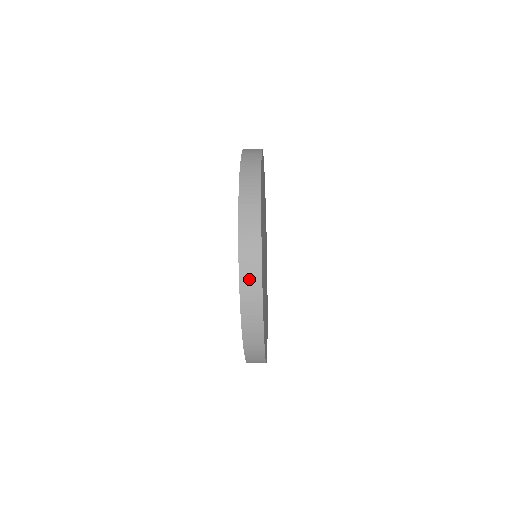
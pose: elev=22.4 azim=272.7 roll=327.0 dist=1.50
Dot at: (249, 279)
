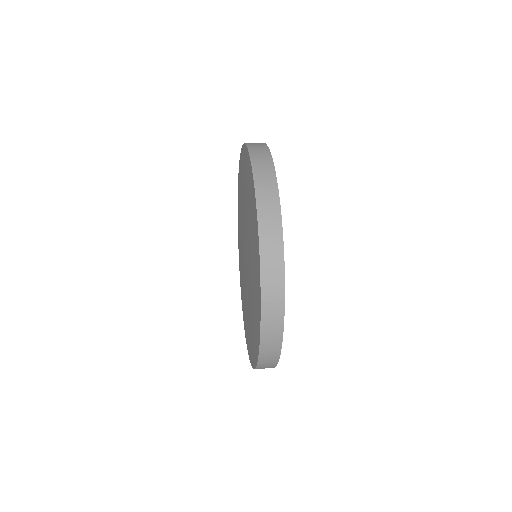
Dot at: occluded
